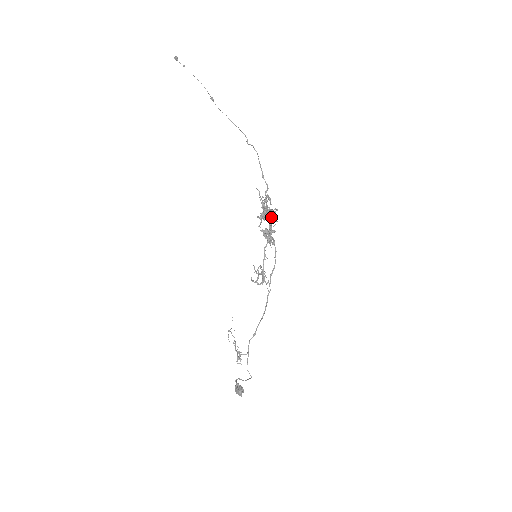
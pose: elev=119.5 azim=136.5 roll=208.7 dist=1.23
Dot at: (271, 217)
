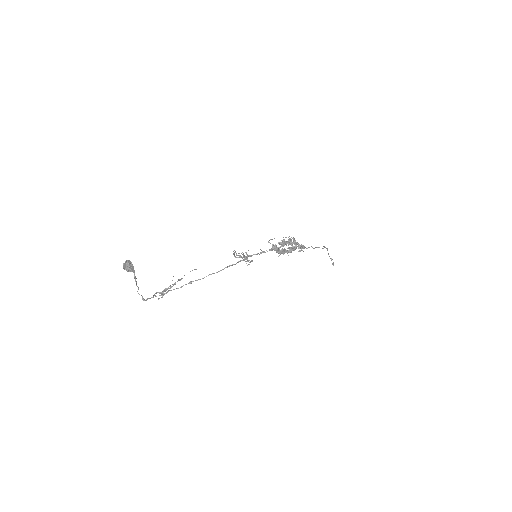
Dot at: (289, 240)
